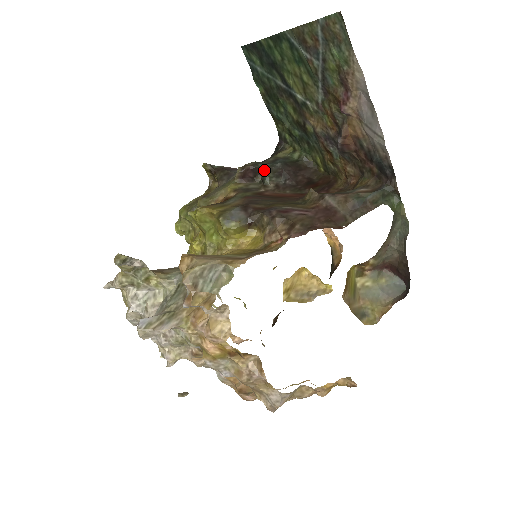
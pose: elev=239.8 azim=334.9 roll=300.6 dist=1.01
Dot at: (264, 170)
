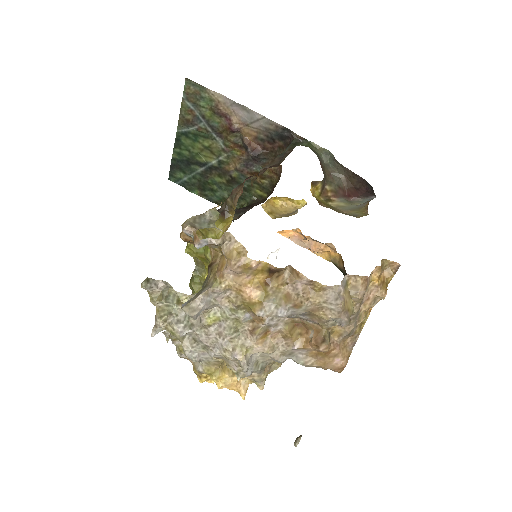
Dot at: occluded
